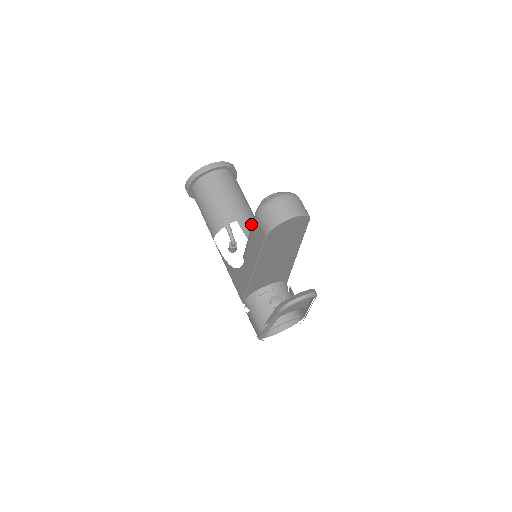
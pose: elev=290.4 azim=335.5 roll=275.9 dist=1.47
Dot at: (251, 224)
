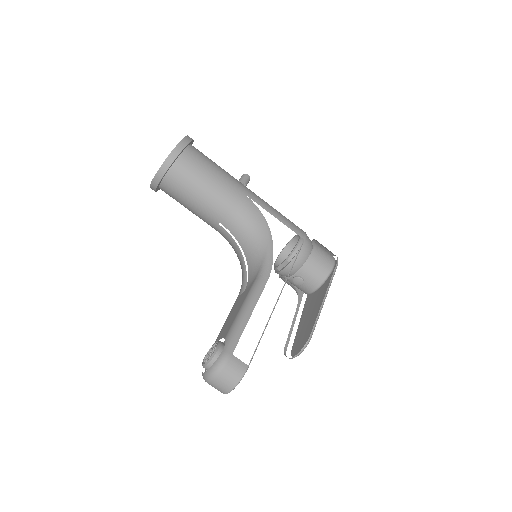
Dot at: (234, 218)
